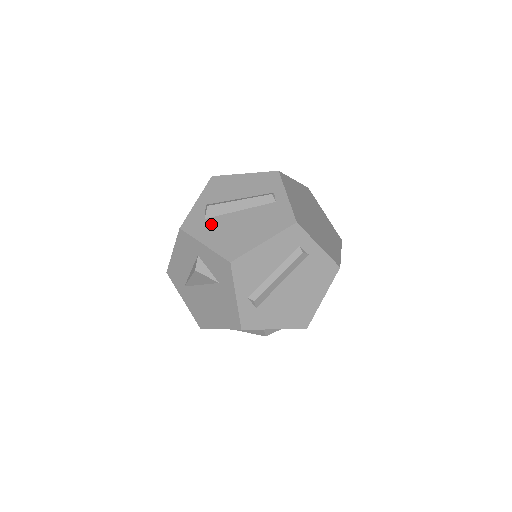
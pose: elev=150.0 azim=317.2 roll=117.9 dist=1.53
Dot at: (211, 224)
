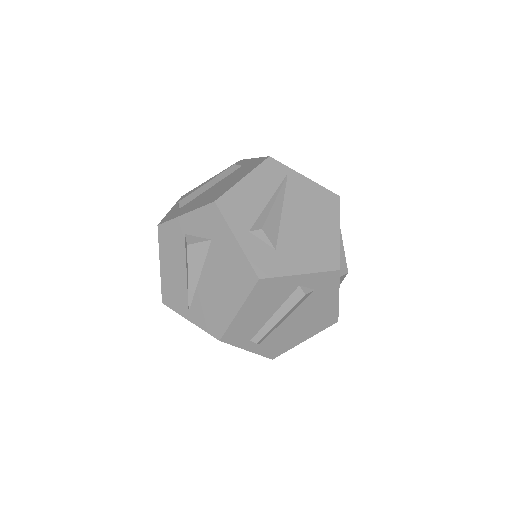
Dot at: occluded
